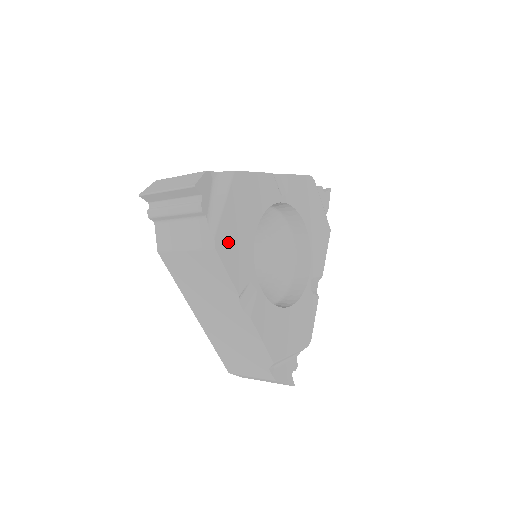
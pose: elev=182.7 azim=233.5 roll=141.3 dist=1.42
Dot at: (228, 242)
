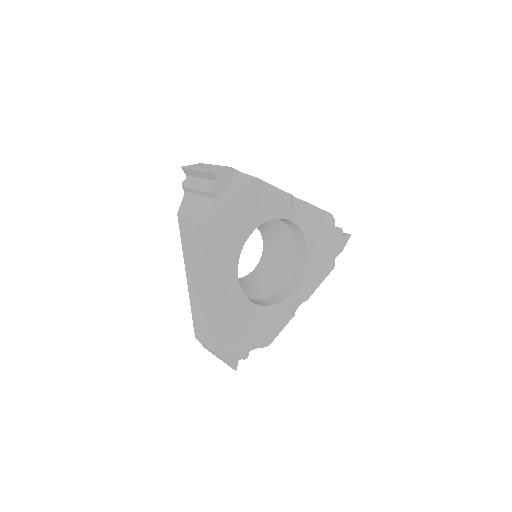
Dot at: (223, 225)
